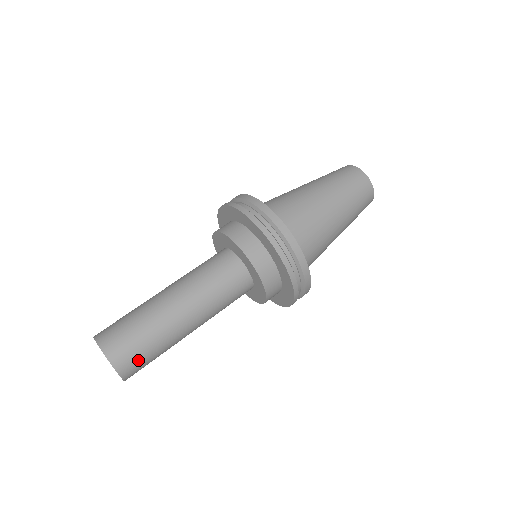
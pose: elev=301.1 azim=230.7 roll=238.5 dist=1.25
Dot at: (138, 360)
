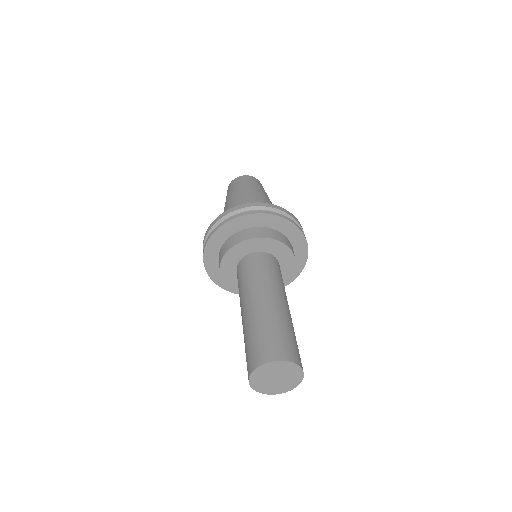
Dot at: (299, 354)
